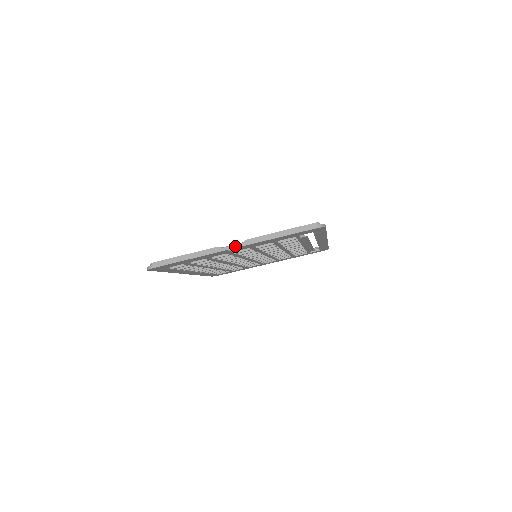
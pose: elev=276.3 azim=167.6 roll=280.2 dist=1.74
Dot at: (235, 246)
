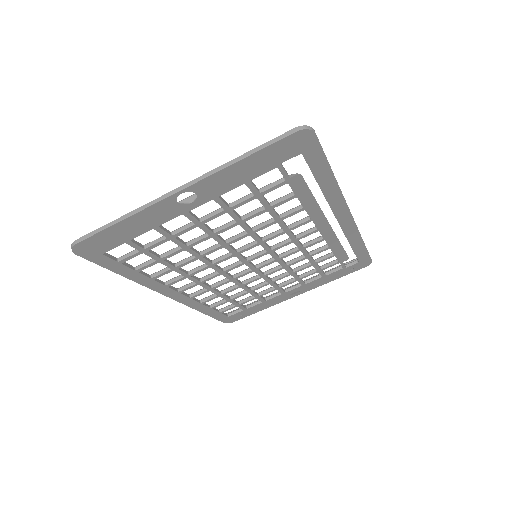
Dot at: (183, 186)
